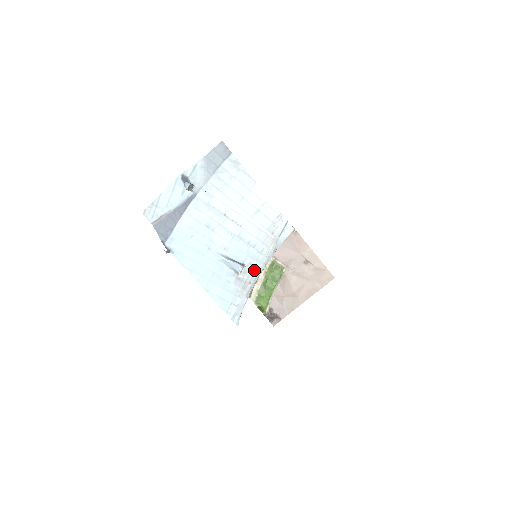
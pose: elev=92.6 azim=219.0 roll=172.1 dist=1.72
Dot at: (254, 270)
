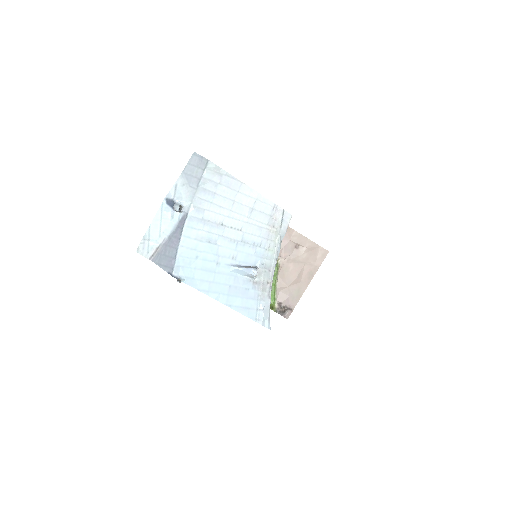
Dot at: (267, 269)
